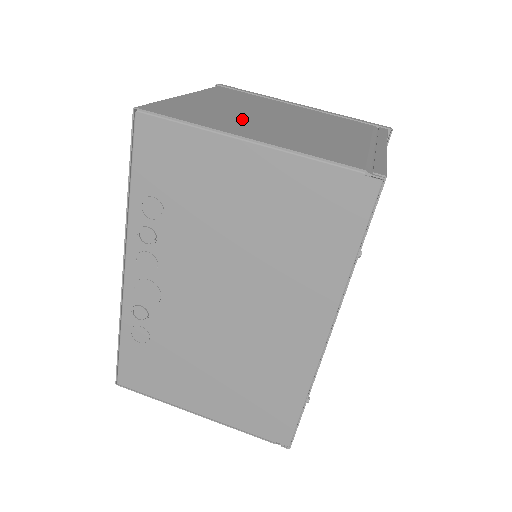
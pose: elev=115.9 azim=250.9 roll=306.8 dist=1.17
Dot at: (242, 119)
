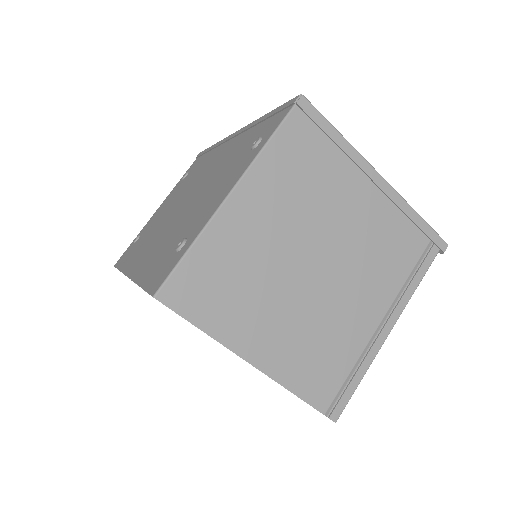
Dot at: (268, 290)
